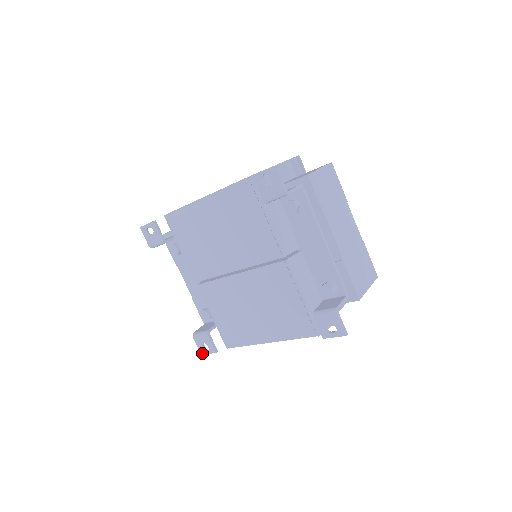
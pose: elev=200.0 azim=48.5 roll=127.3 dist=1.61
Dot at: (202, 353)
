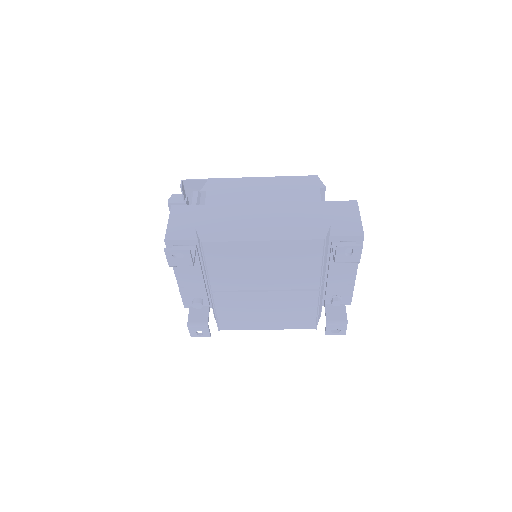
Dot at: (192, 336)
